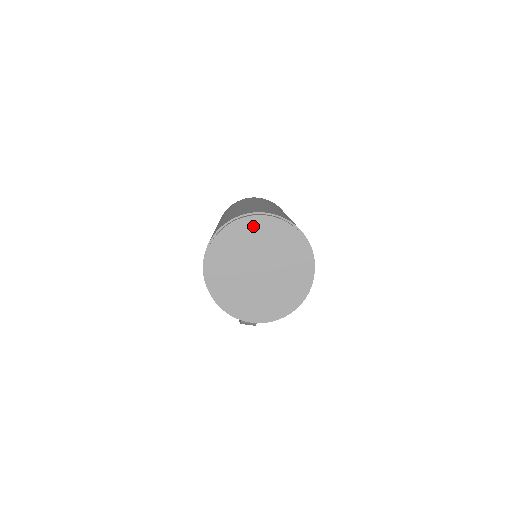
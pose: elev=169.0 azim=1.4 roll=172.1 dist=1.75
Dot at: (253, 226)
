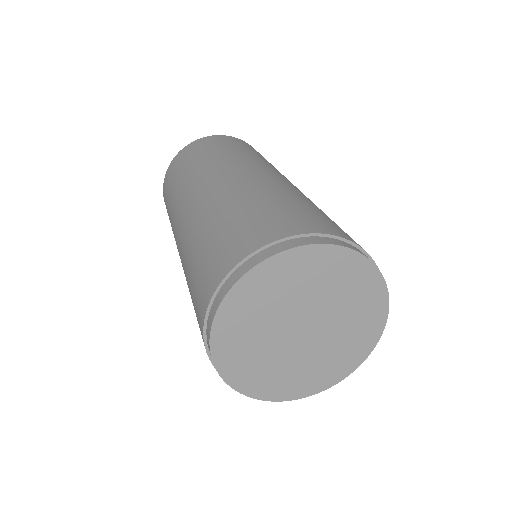
Dot at: (271, 275)
